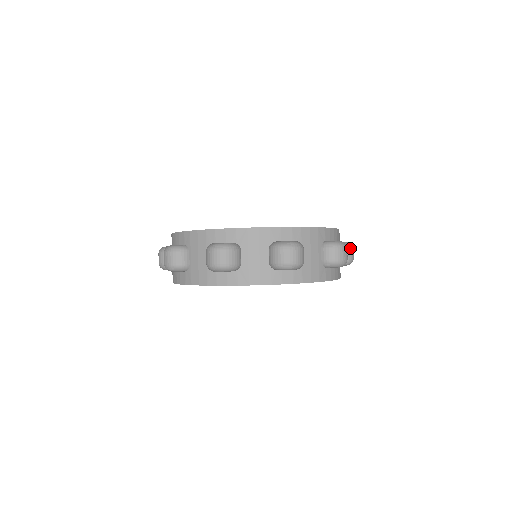
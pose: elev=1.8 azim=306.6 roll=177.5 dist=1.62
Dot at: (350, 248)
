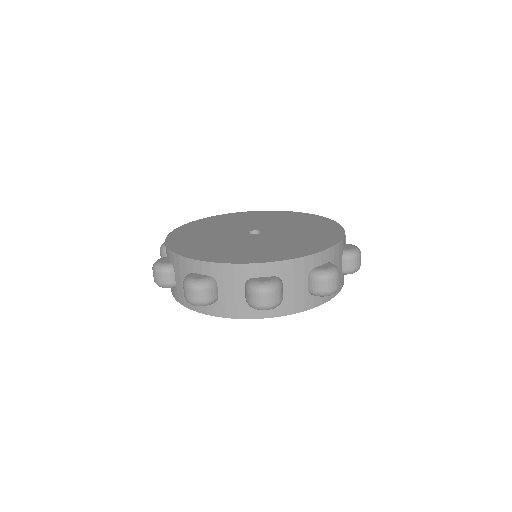
Dot at: (355, 258)
